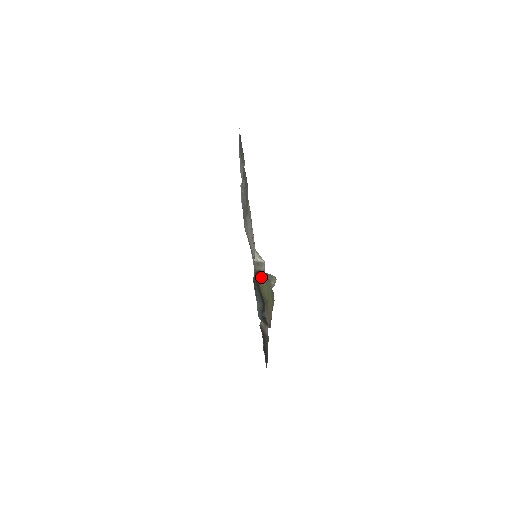
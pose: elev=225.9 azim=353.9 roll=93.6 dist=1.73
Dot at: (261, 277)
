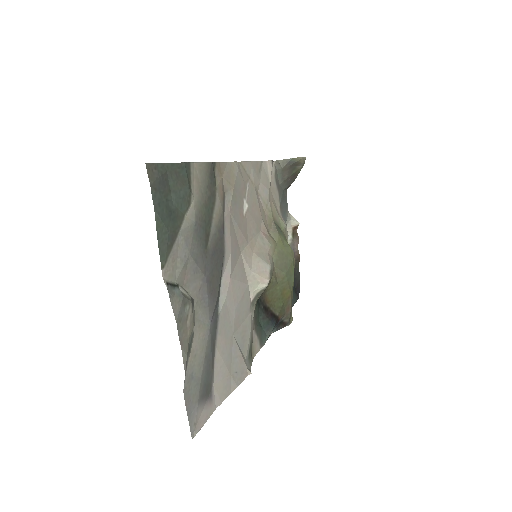
Dot at: (268, 286)
